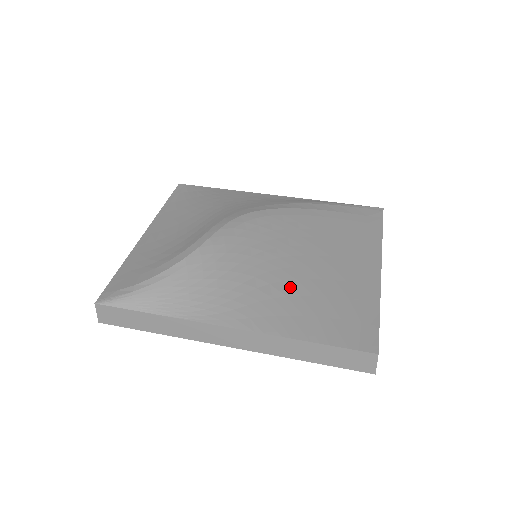
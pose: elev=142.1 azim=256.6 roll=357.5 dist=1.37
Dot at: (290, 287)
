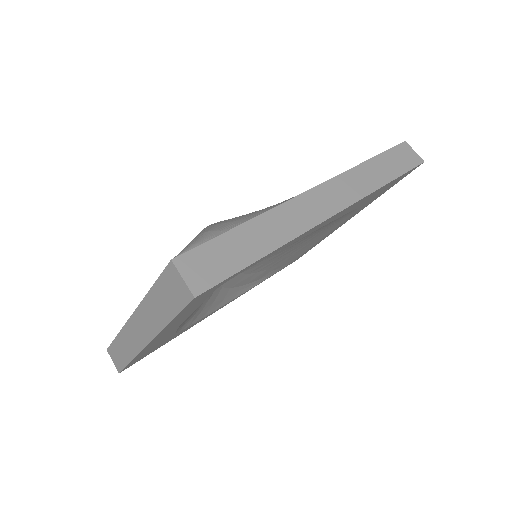
Dot at: occluded
